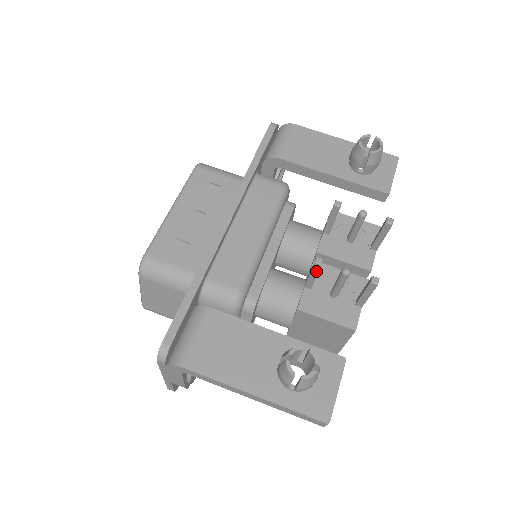
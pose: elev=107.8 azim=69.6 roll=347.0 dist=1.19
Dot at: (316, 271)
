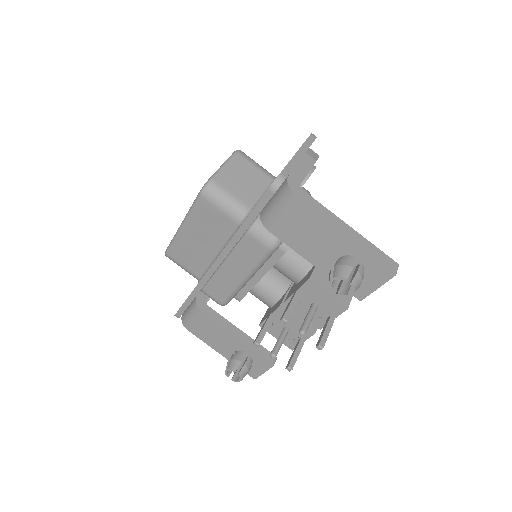
Dot at: occluded
